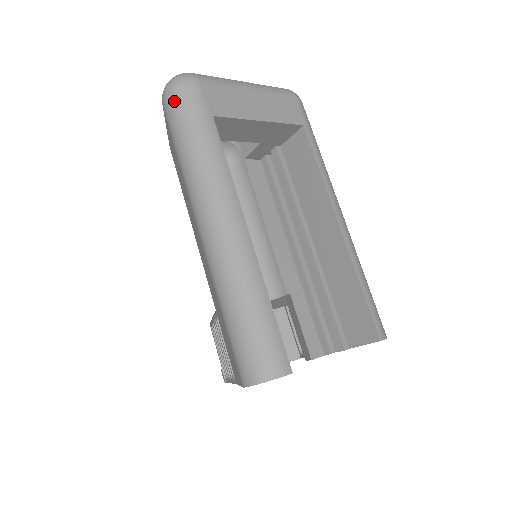
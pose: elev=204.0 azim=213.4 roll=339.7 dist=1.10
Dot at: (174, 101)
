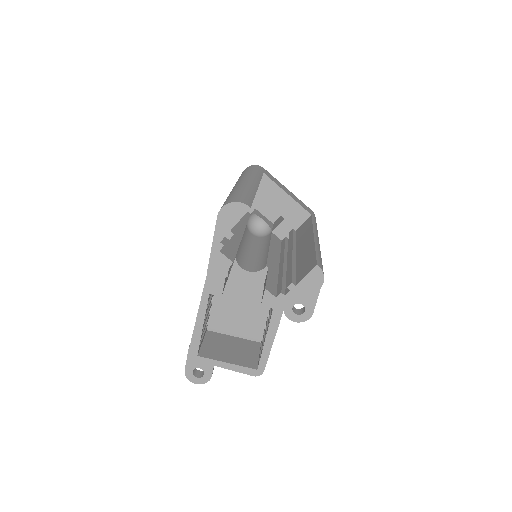
Dot at: (248, 167)
